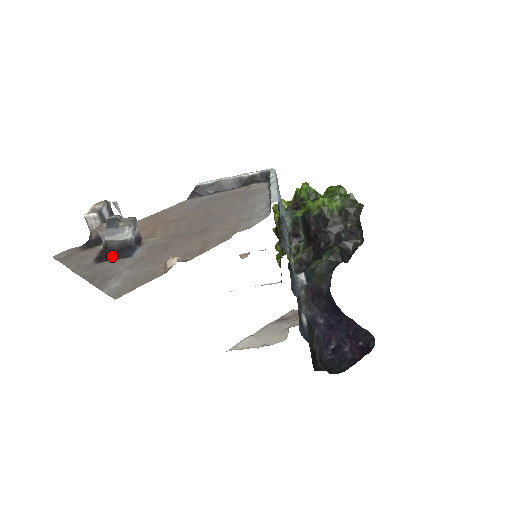
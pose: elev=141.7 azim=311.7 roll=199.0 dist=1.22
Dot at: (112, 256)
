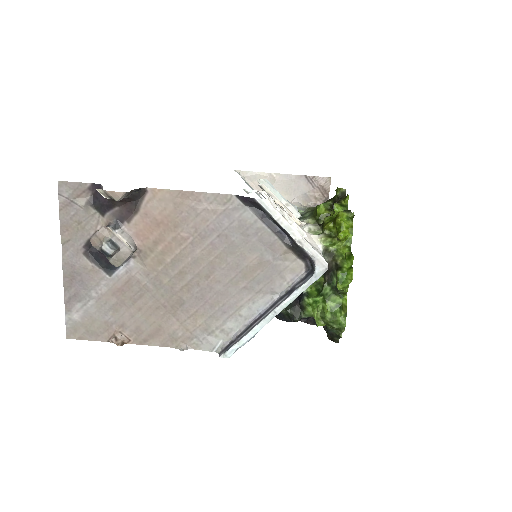
Dot at: (99, 257)
